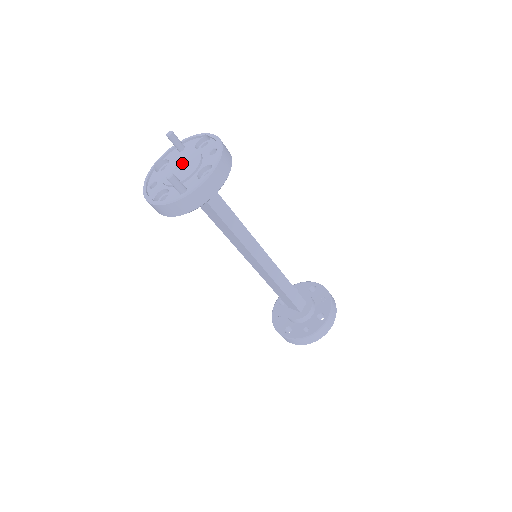
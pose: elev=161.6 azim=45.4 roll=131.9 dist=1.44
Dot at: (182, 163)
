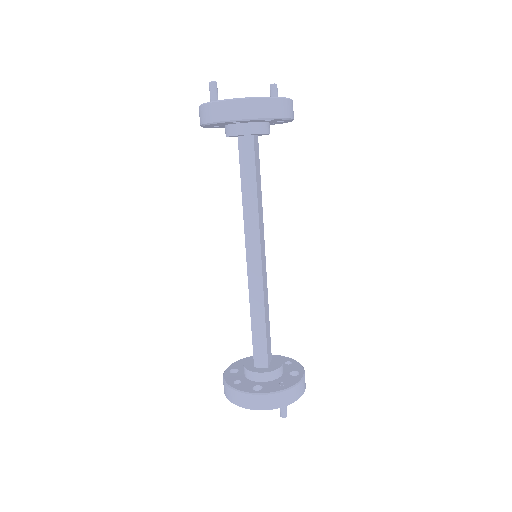
Dot at: occluded
